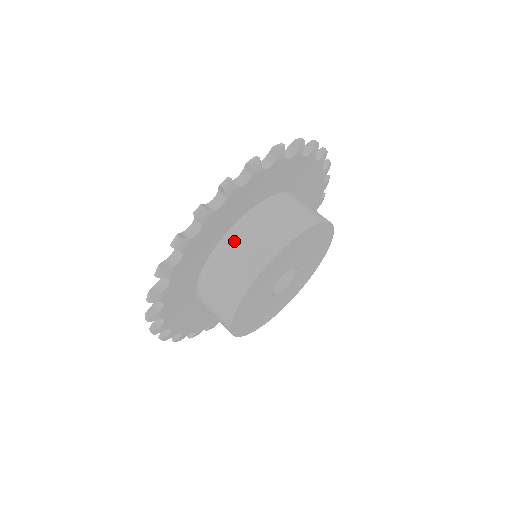
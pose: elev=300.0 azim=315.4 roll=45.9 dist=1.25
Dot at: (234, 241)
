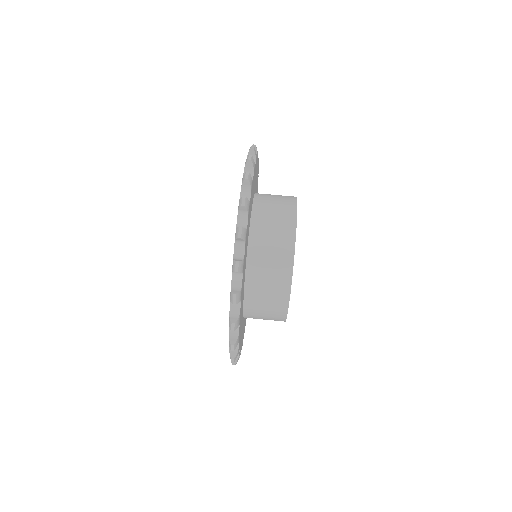
Dot at: (254, 295)
